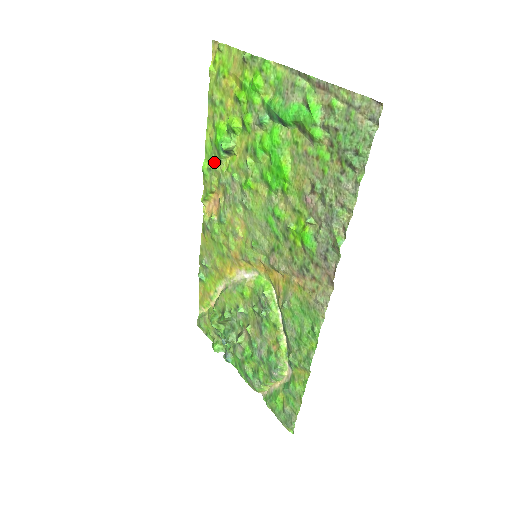
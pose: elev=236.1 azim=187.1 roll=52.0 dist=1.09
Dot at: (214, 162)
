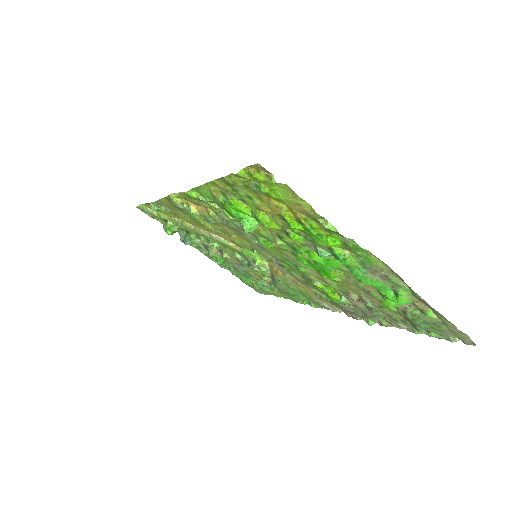
Dot at: (211, 202)
